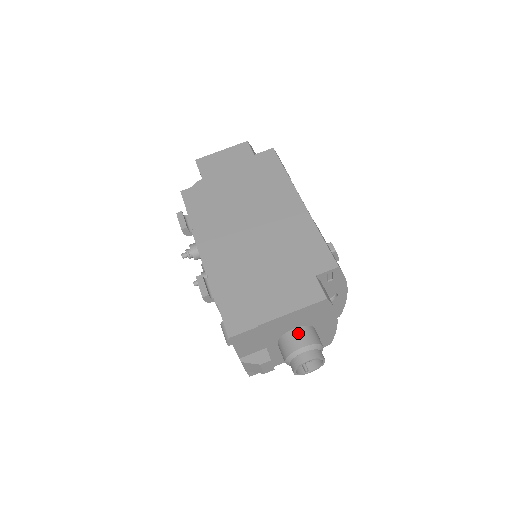
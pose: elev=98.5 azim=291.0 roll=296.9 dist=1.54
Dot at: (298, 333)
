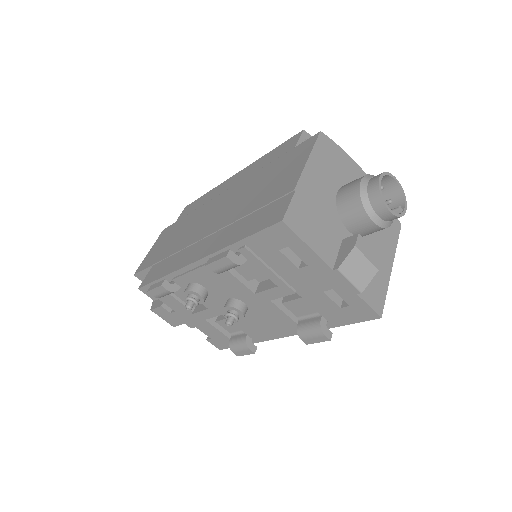
Dot at: (344, 188)
